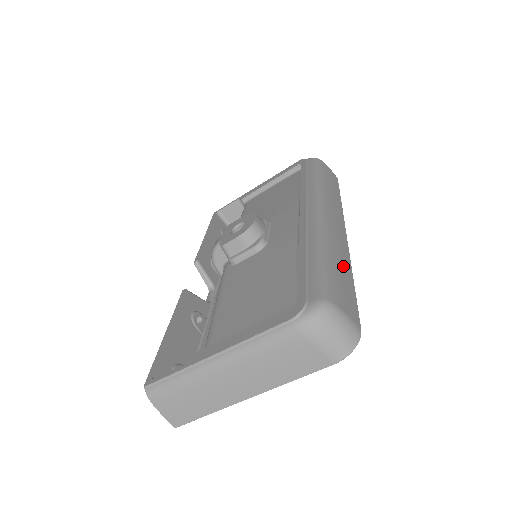
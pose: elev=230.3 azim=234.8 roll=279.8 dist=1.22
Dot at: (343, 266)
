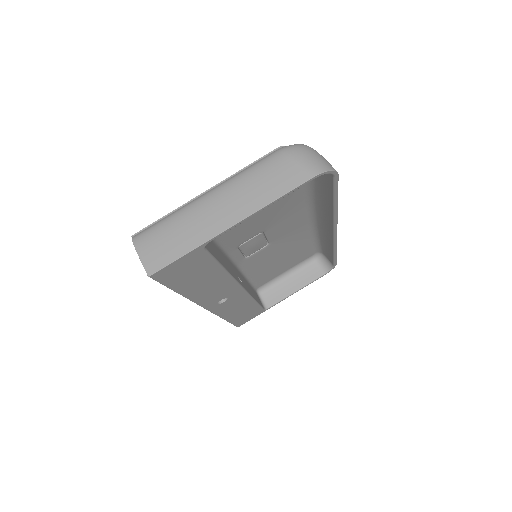
Dot at: occluded
